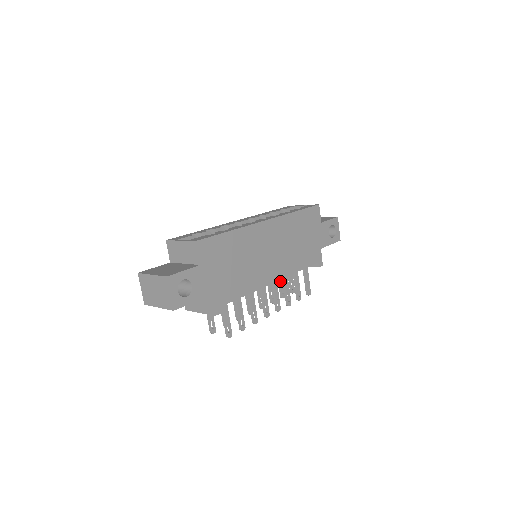
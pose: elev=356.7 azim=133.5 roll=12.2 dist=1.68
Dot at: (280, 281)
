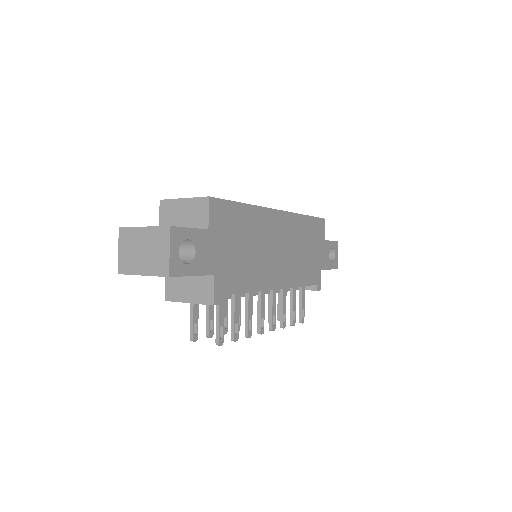
Dot at: occluded
